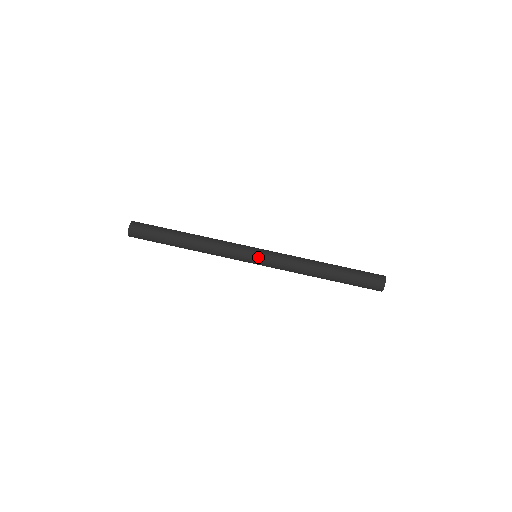
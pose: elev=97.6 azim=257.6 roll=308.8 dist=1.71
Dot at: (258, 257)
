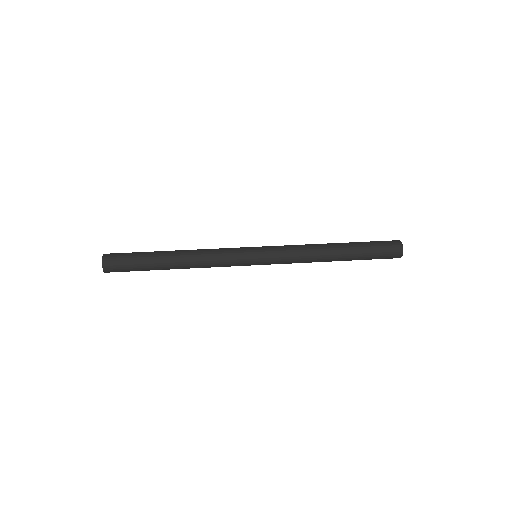
Dot at: (259, 255)
